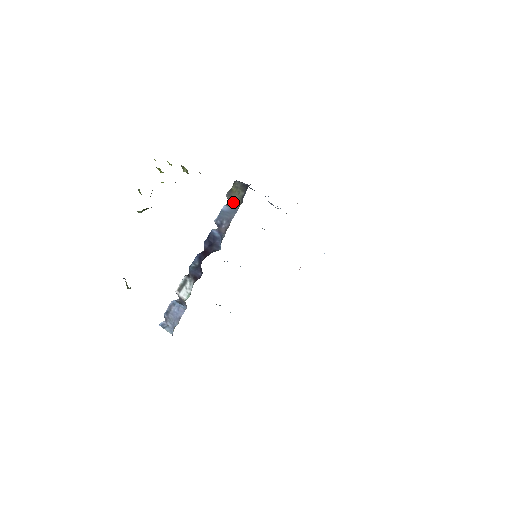
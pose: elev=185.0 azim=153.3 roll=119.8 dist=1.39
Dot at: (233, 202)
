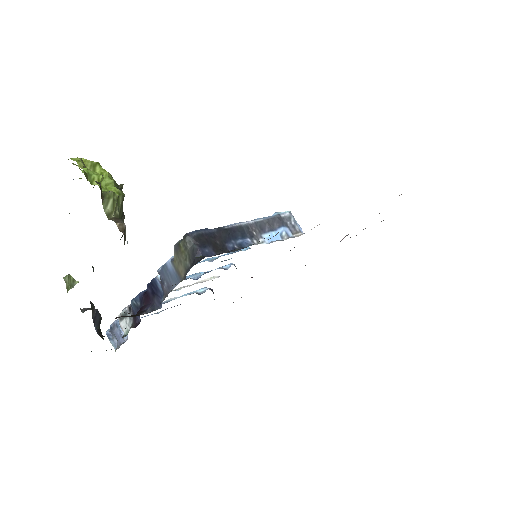
Dot at: (178, 265)
